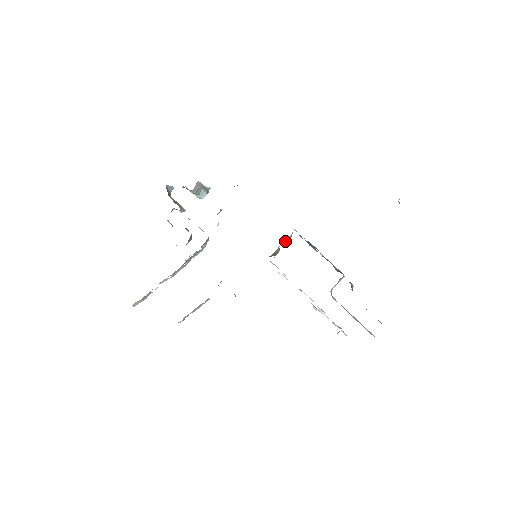
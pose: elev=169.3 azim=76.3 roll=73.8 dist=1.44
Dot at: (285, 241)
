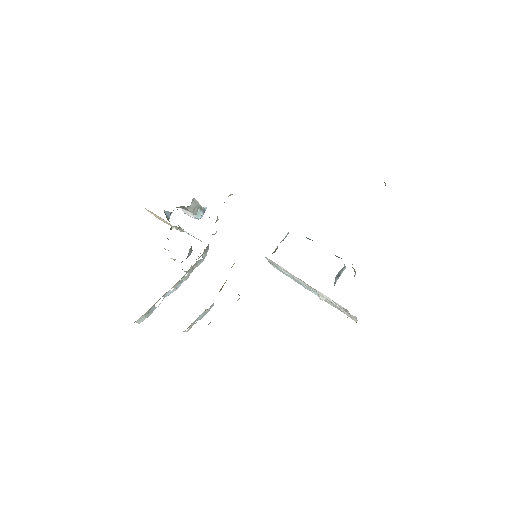
Dot at: (283, 239)
